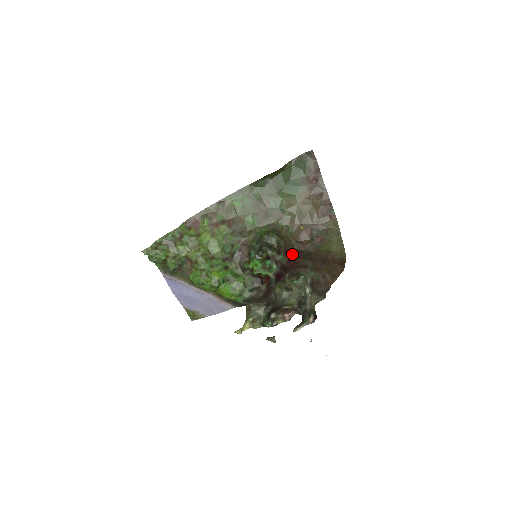
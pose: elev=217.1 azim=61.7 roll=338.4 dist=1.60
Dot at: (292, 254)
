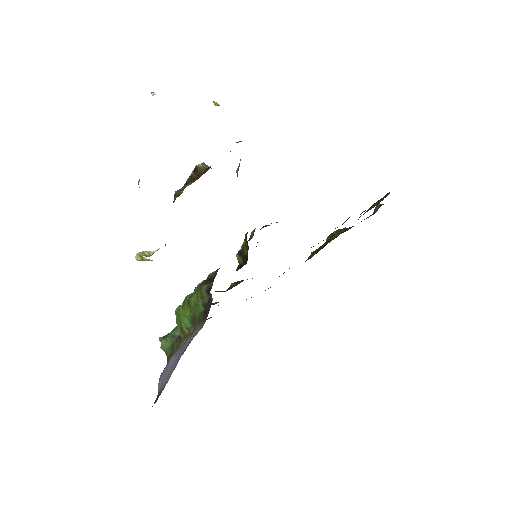
Dot at: occluded
